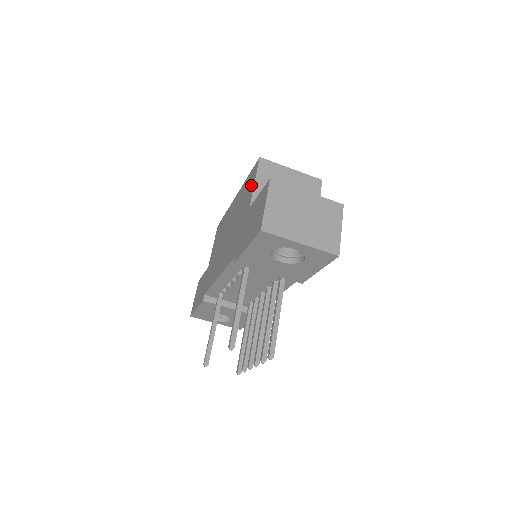
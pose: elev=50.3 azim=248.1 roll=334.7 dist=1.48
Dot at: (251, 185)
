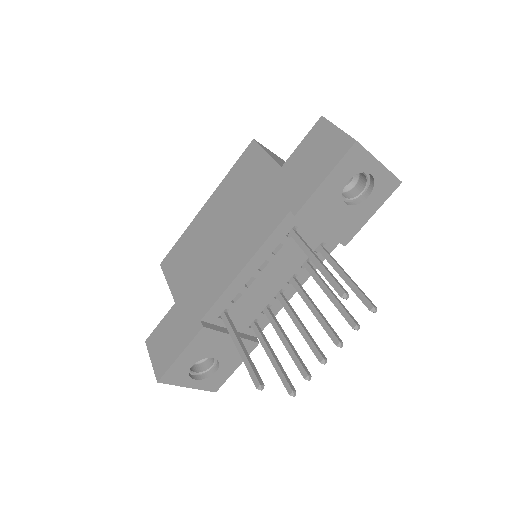
Dot at: (258, 161)
